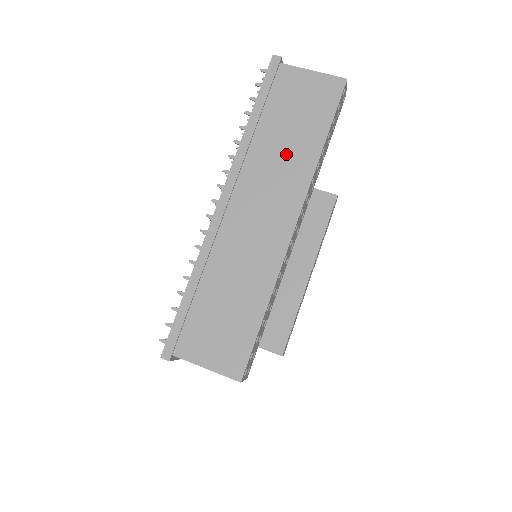
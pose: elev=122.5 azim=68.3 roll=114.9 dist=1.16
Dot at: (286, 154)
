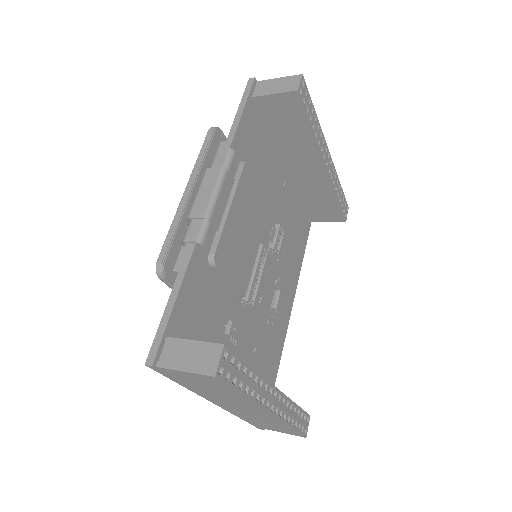
Dot at: occluded
